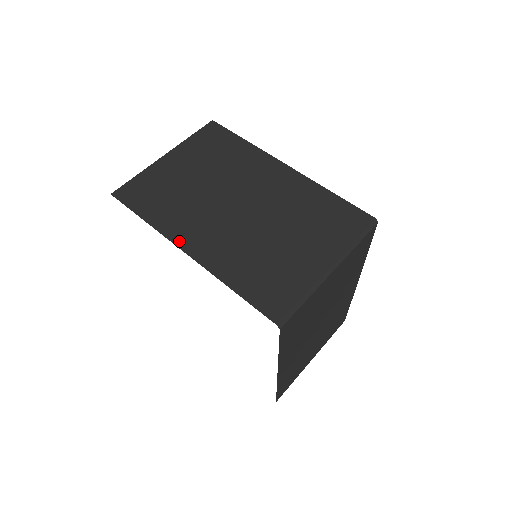
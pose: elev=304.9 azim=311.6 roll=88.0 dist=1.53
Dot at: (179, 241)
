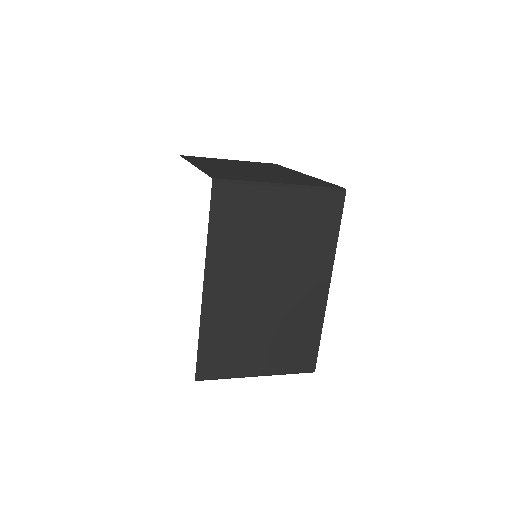
Dot at: (195, 163)
